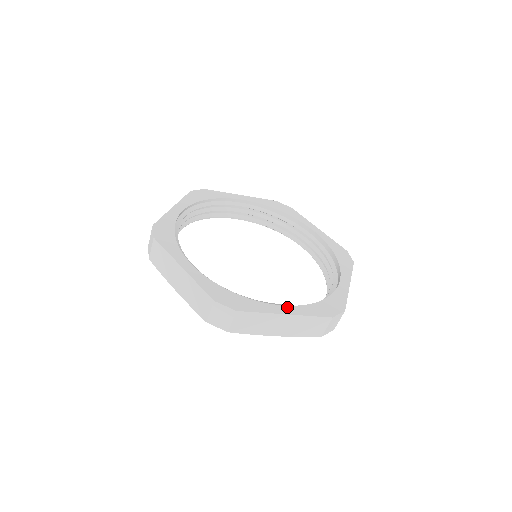
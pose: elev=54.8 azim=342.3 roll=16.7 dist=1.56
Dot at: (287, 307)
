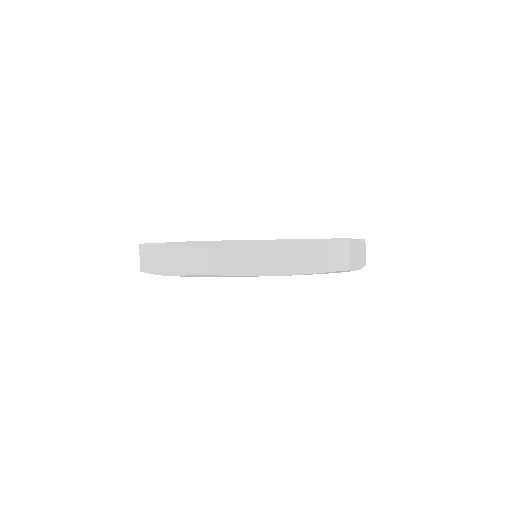
Dot at: occluded
